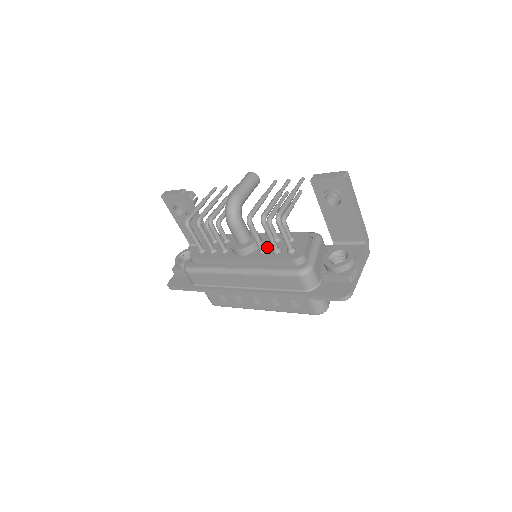
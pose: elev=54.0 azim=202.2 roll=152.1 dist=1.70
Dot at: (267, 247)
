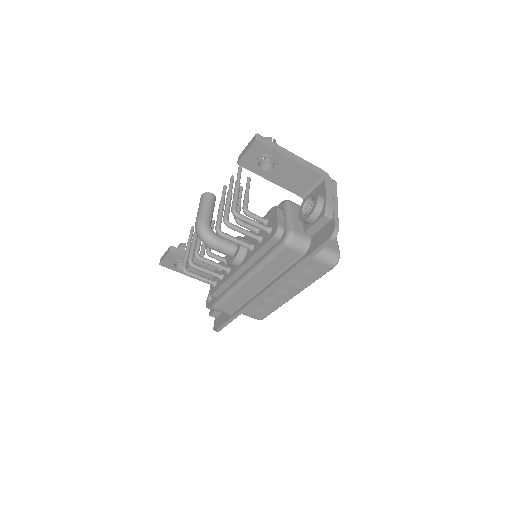
Dot at: (253, 242)
